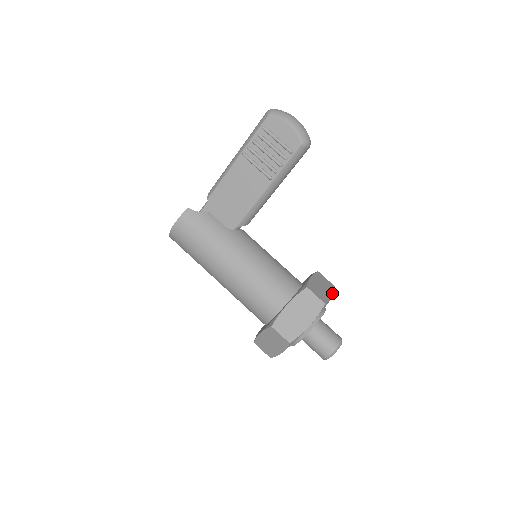
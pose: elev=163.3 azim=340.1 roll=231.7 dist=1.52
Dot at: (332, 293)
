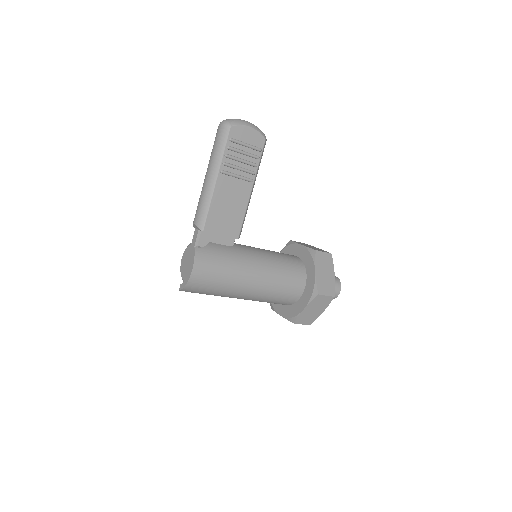
Dot at: occluded
